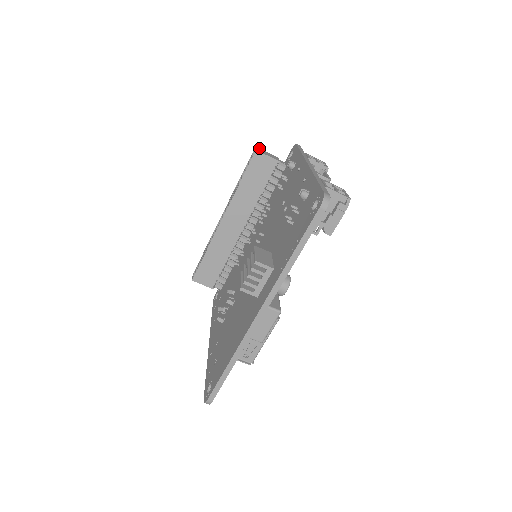
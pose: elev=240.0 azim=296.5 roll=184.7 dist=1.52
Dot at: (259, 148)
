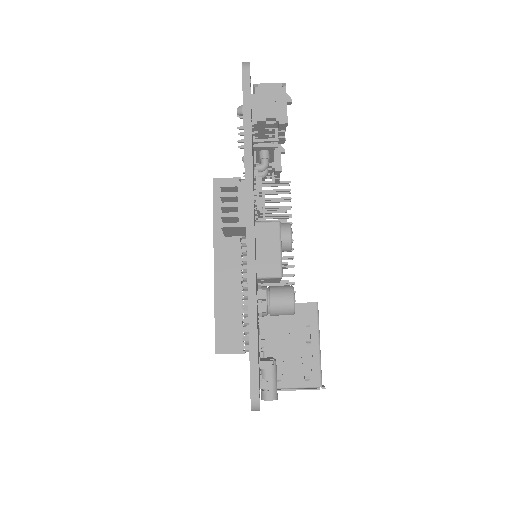
Dot at: occluded
